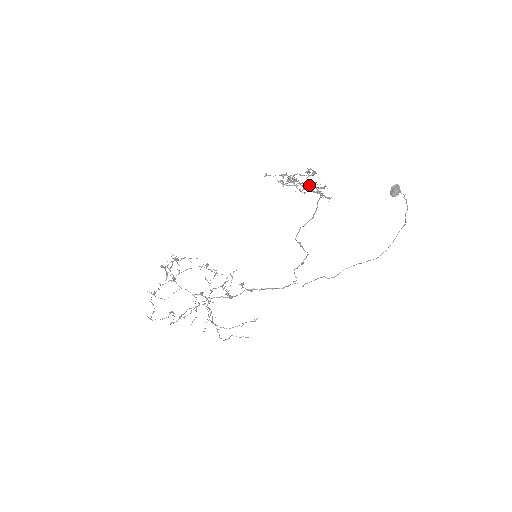
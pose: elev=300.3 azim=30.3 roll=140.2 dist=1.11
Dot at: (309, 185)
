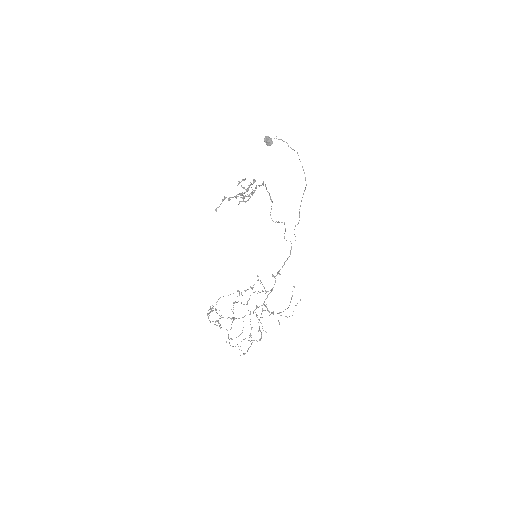
Dot at: (247, 189)
